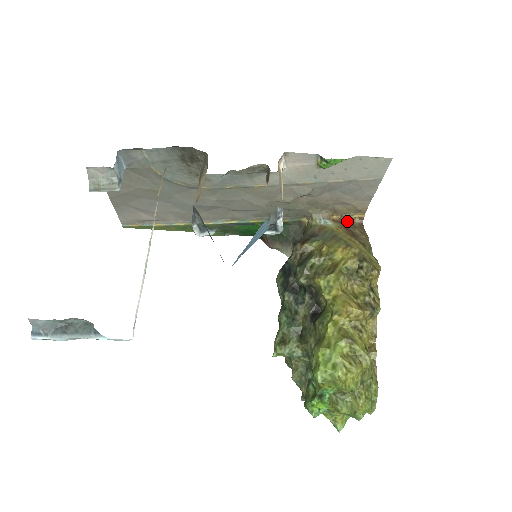
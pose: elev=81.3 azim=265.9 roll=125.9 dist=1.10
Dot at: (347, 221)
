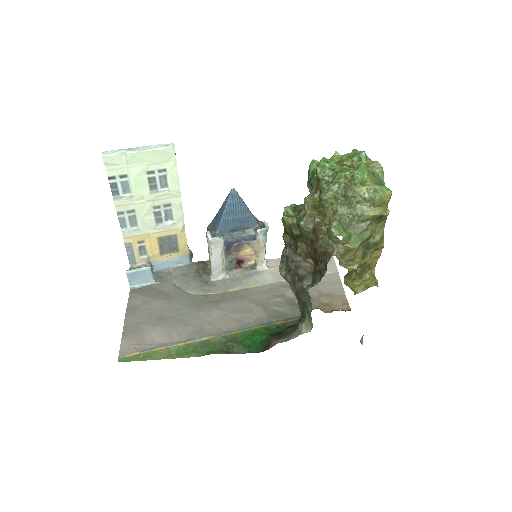
Dot at: occluded
